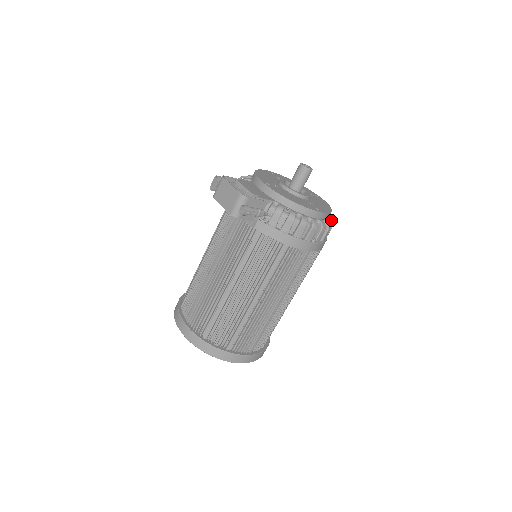
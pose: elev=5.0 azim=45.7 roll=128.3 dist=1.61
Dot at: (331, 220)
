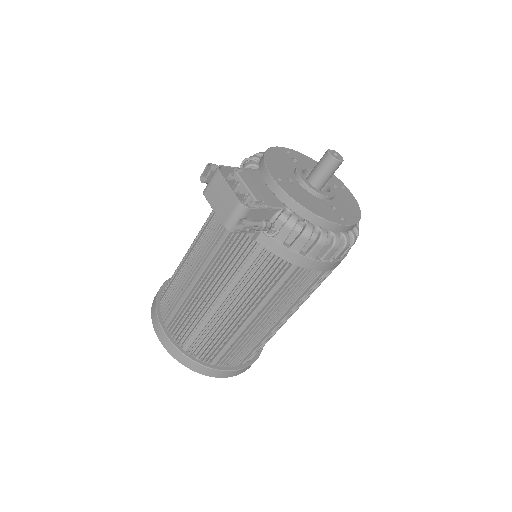
Dot at: (358, 225)
